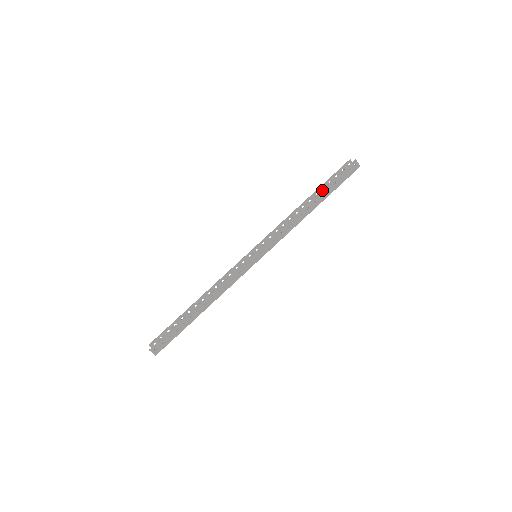
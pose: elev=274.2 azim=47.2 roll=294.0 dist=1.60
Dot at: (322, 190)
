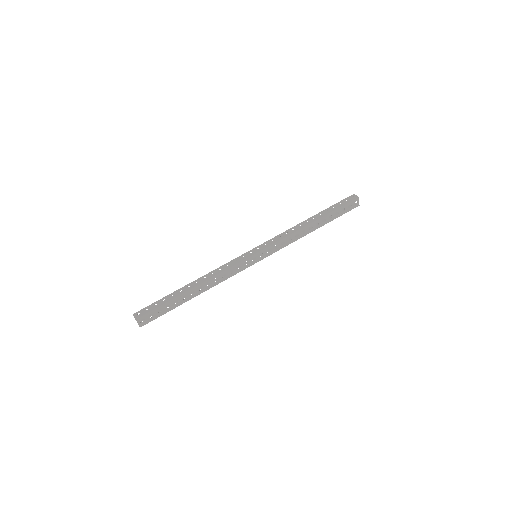
Dot at: (321, 211)
